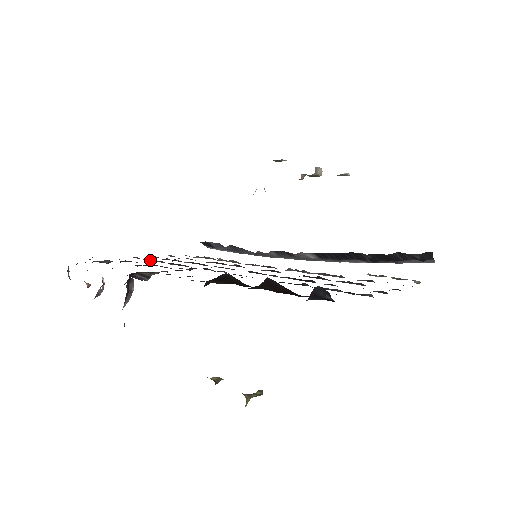
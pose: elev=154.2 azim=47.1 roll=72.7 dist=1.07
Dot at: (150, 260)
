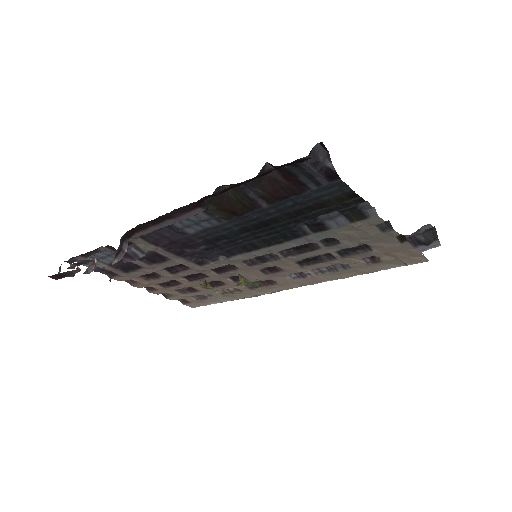
Dot at: (146, 278)
